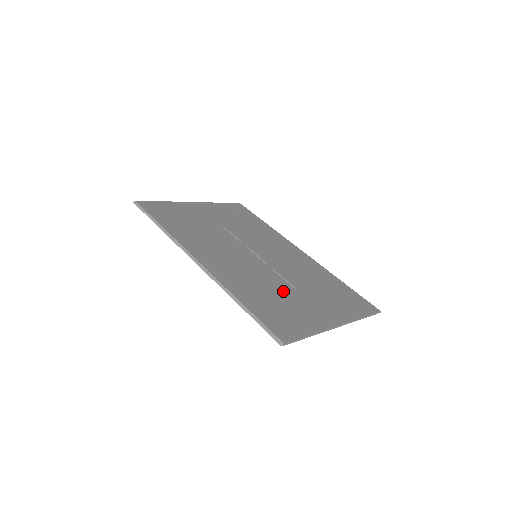
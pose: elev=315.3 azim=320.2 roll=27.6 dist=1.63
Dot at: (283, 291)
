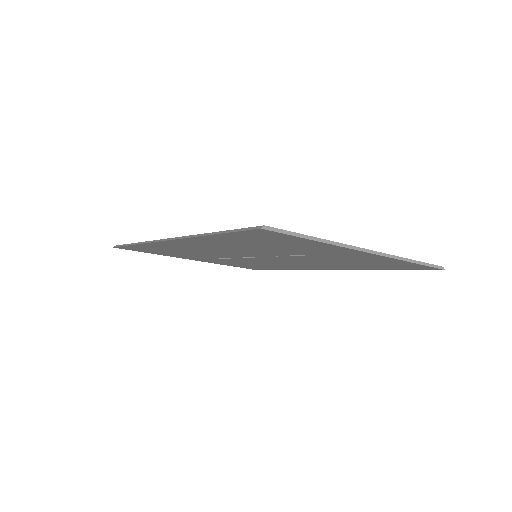
Dot at: occluded
